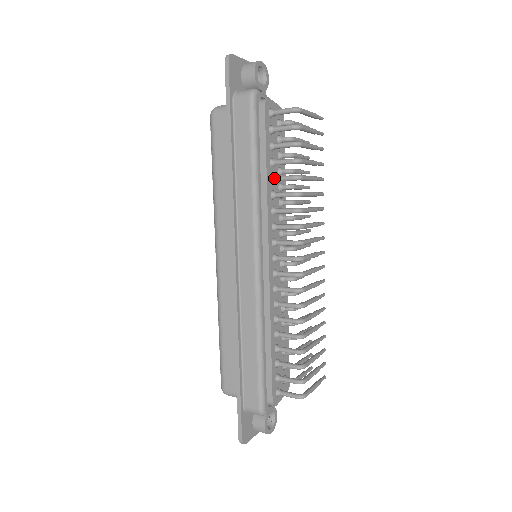
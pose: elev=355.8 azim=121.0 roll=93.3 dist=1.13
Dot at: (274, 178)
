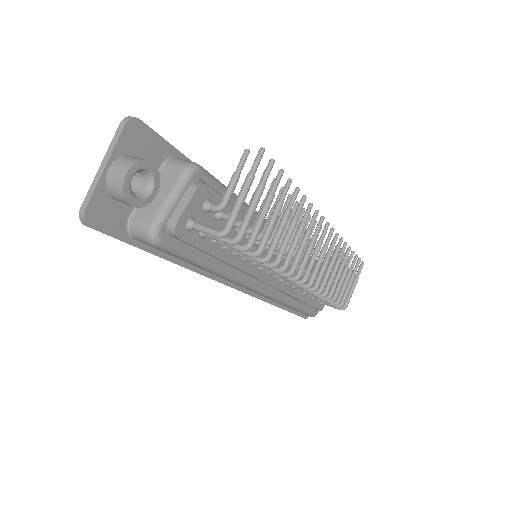
Dot at: (238, 255)
